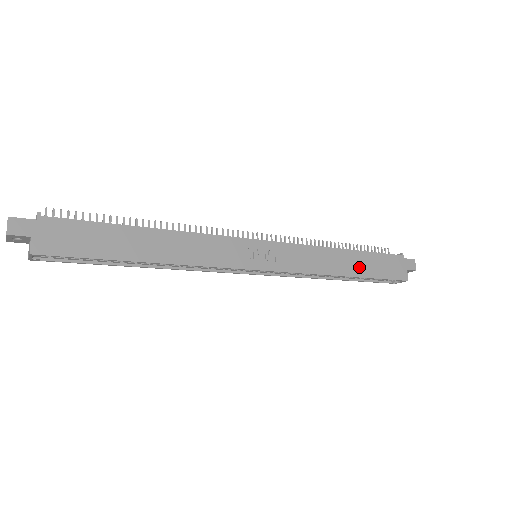
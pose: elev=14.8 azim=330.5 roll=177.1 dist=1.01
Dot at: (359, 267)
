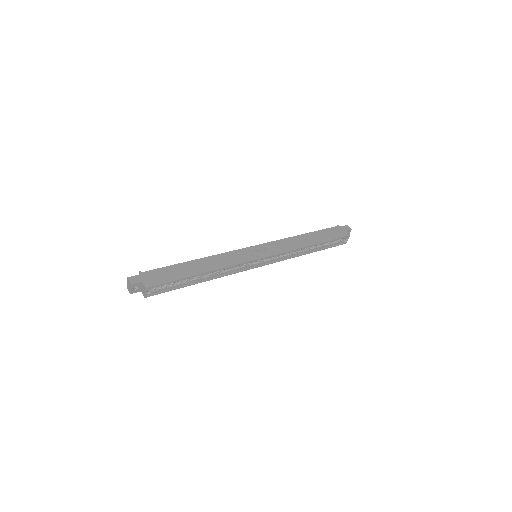
Dot at: (316, 239)
